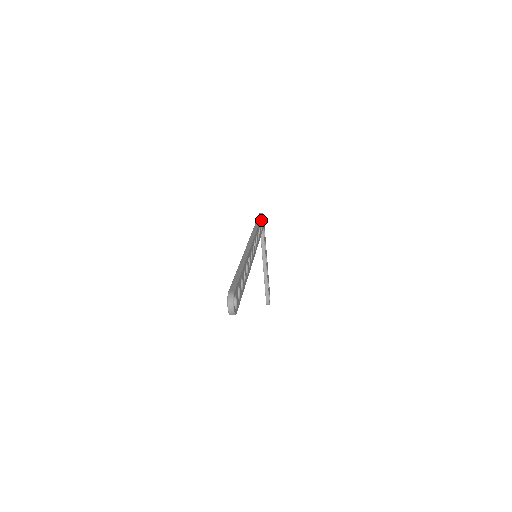
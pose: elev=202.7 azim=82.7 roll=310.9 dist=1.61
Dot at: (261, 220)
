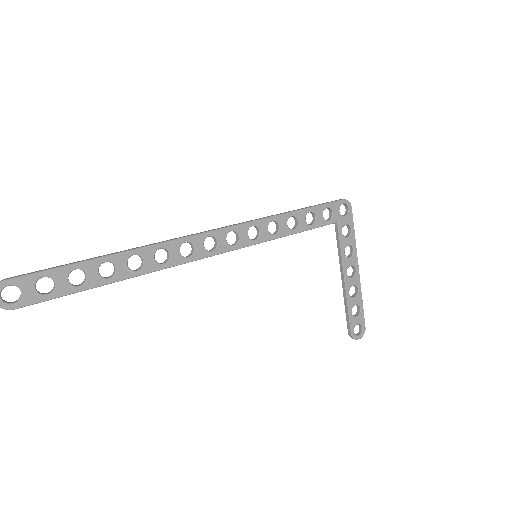
Dot at: (321, 208)
